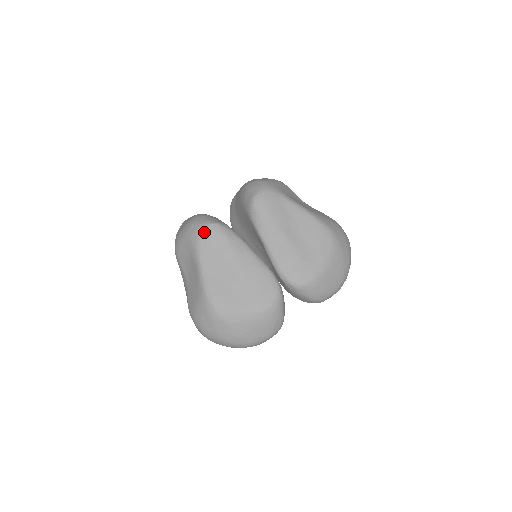
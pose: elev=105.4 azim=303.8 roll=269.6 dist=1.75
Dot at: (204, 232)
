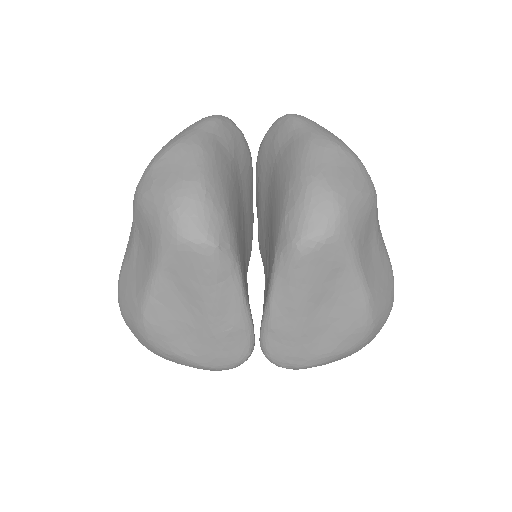
Dot at: (186, 247)
